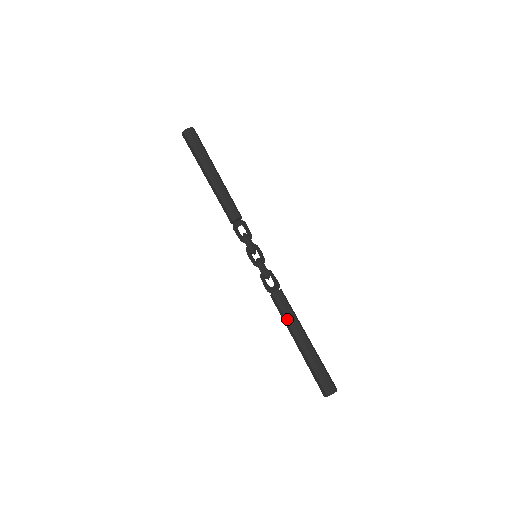
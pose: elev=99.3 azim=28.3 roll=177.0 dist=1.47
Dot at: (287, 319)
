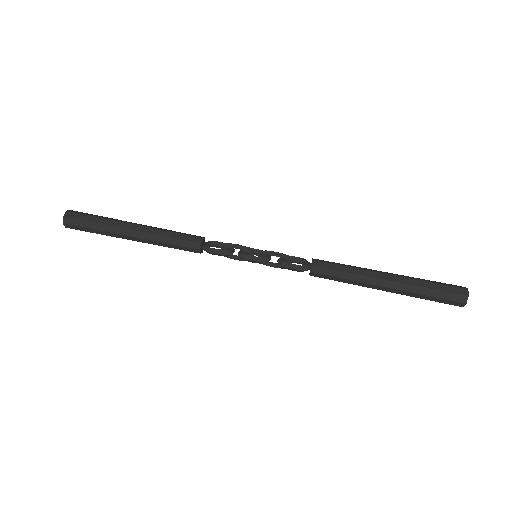
Dot at: (351, 271)
